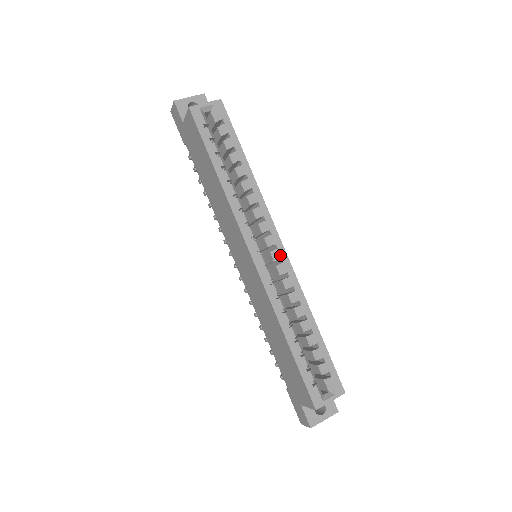
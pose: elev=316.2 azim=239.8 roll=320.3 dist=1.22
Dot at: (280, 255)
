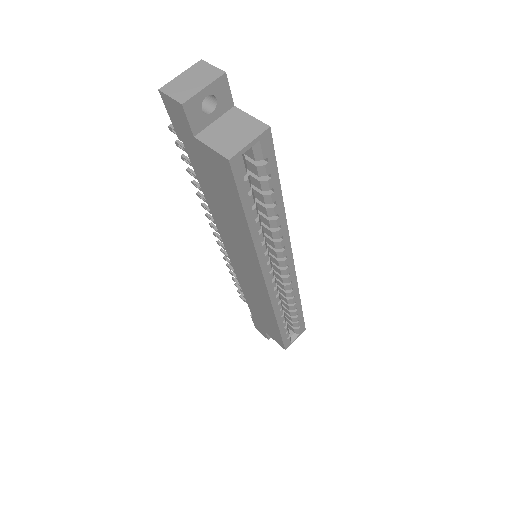
Dot at: (289, 271)
